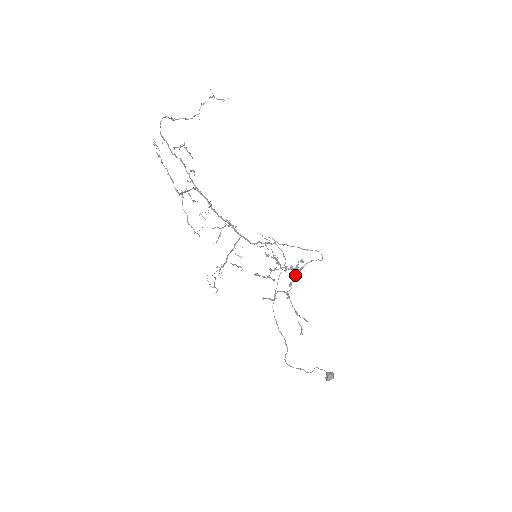
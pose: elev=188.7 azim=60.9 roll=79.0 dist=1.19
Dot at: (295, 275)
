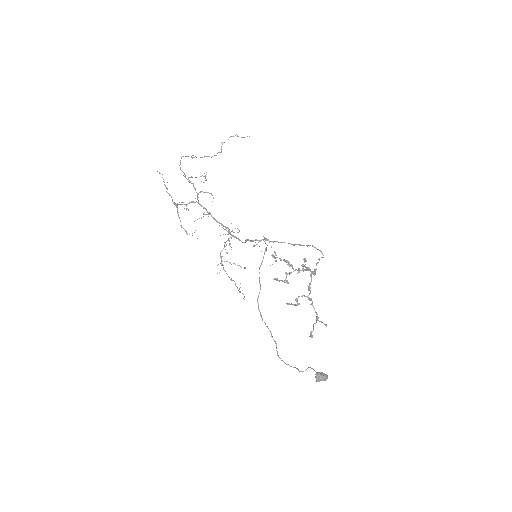
Dot at: (311, 278)
